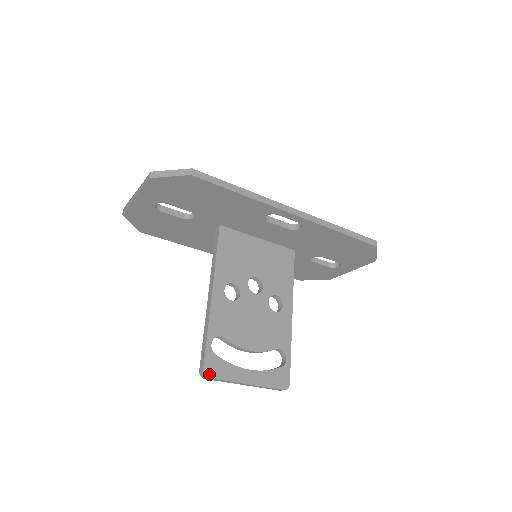
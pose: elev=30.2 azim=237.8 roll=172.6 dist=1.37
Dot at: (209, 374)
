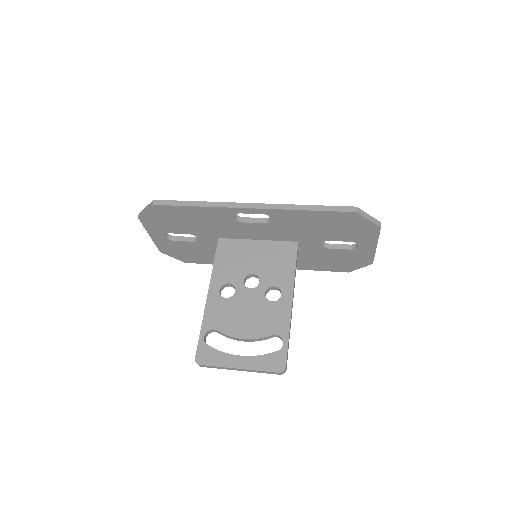
Dot at: (200, 361)
